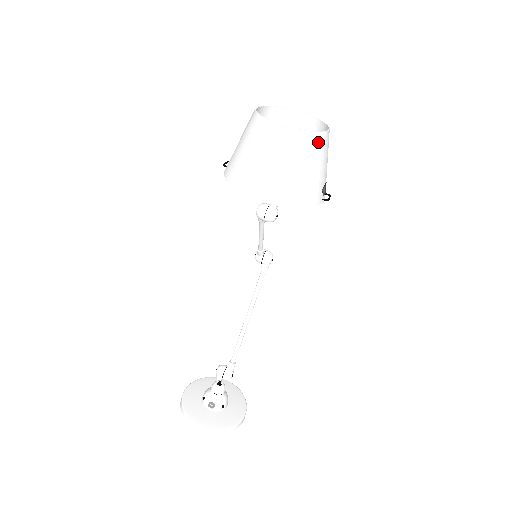
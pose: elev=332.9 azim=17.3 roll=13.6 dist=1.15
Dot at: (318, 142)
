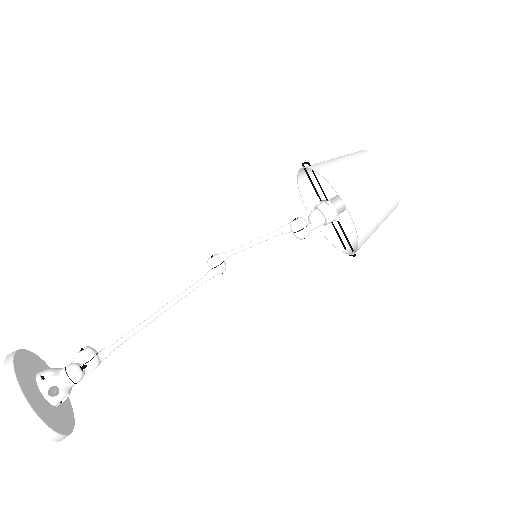
Dot at: (393, 210)
